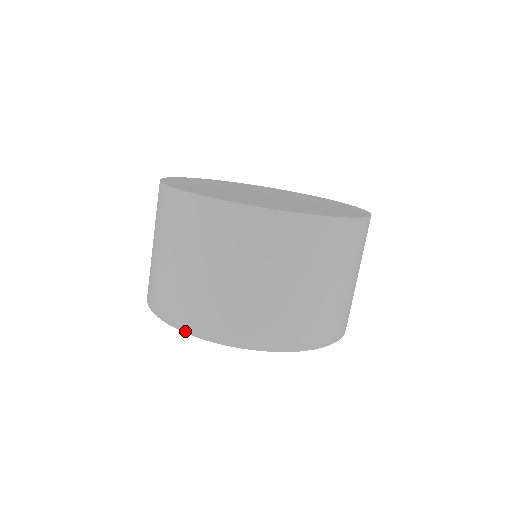
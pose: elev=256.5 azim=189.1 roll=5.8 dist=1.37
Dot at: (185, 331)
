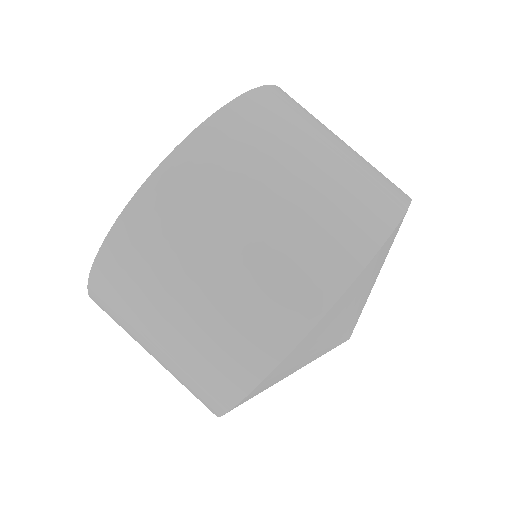
Dot at: (358, 271)
